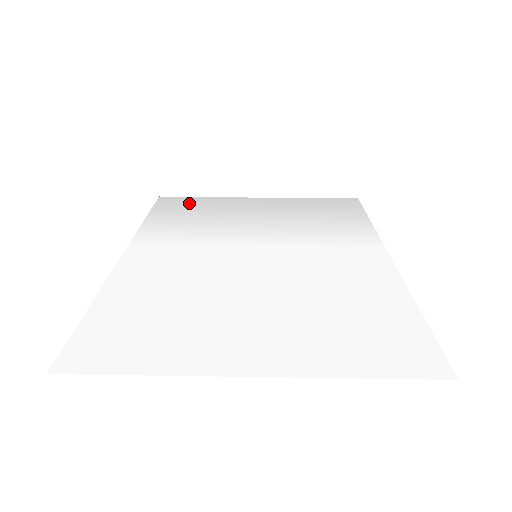
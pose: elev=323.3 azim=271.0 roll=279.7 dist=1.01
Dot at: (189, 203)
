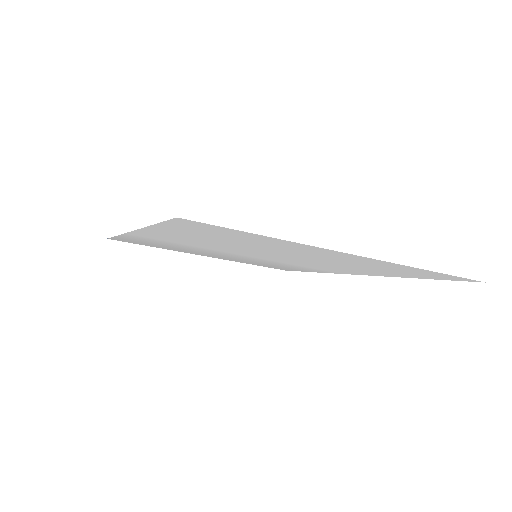
Dot at: (145, 244)
